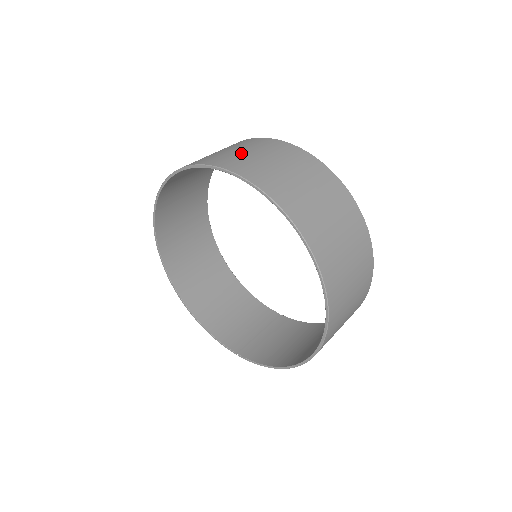
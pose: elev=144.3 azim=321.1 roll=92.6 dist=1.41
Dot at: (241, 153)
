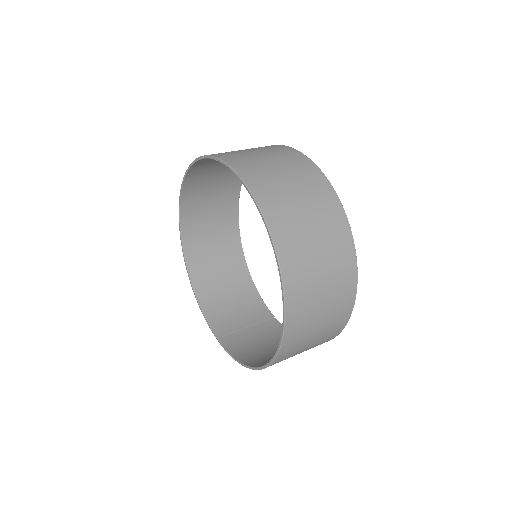
Dot at: (259, 157)
